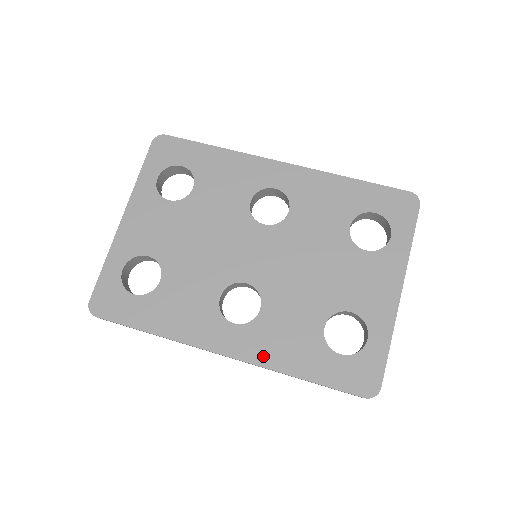
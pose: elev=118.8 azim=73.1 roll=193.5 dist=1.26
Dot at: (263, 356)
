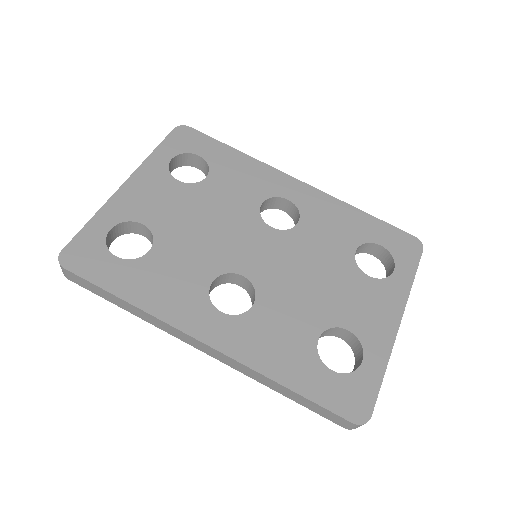
Dot at: (247, 353)
